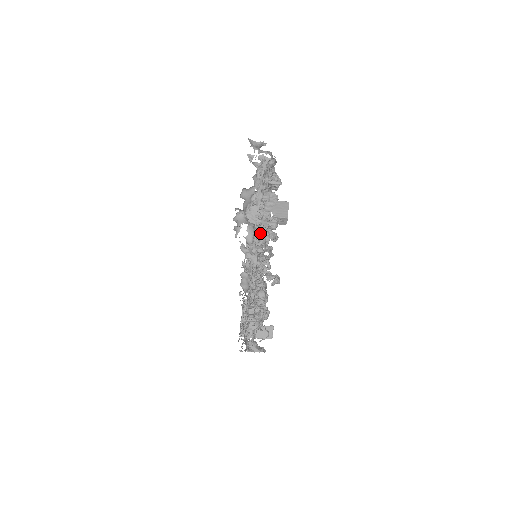
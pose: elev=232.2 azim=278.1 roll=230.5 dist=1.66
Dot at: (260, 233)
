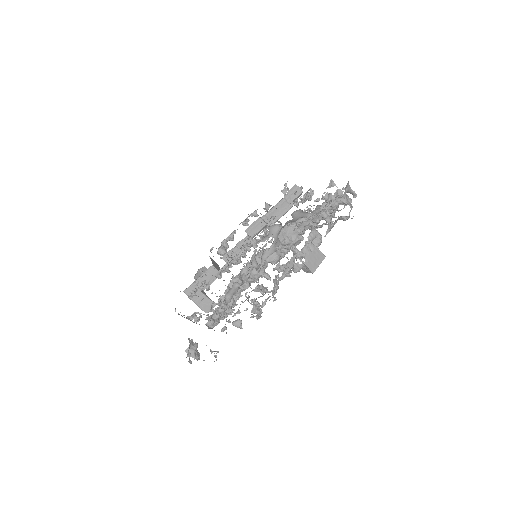
Dot at: (278, 251)
